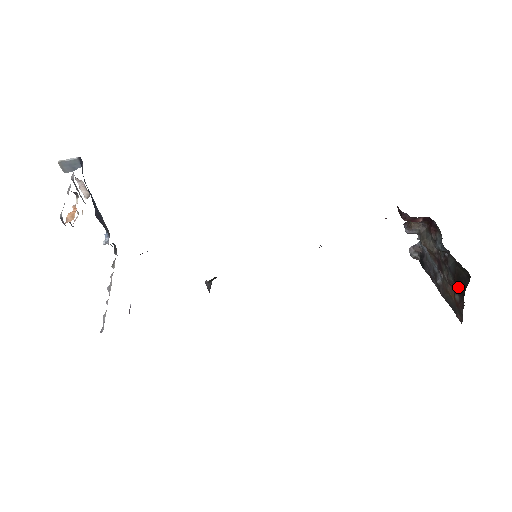
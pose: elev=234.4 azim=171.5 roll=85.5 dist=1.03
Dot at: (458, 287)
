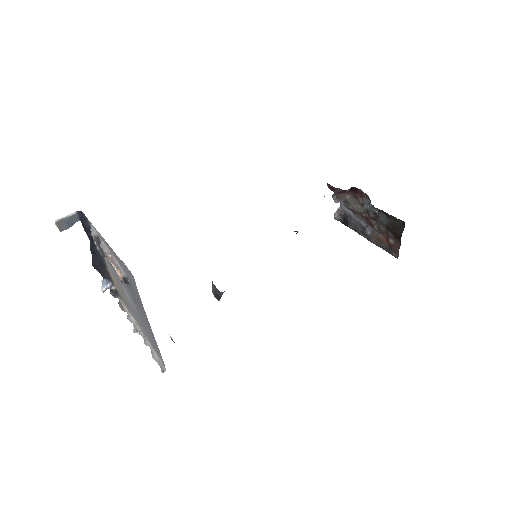
Dot at: (394, 234)
